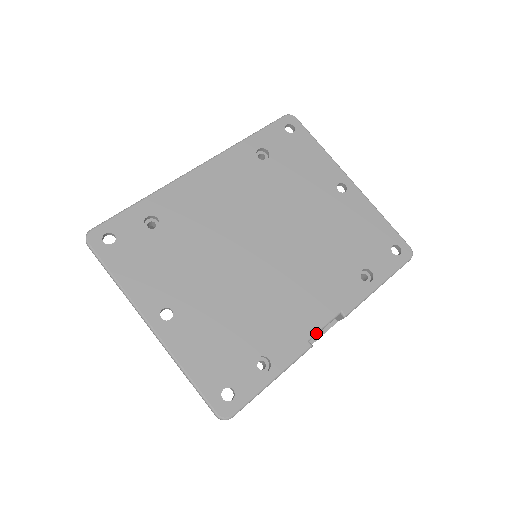
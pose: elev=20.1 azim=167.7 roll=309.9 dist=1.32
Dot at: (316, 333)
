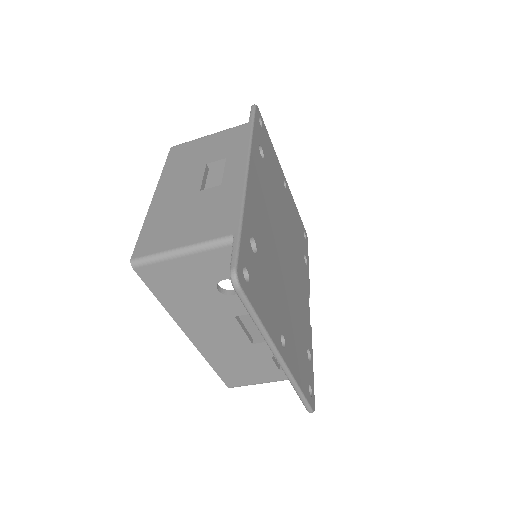
Dot at: occluded
